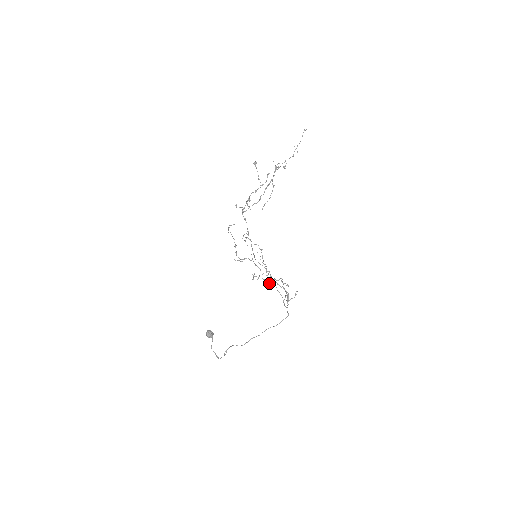
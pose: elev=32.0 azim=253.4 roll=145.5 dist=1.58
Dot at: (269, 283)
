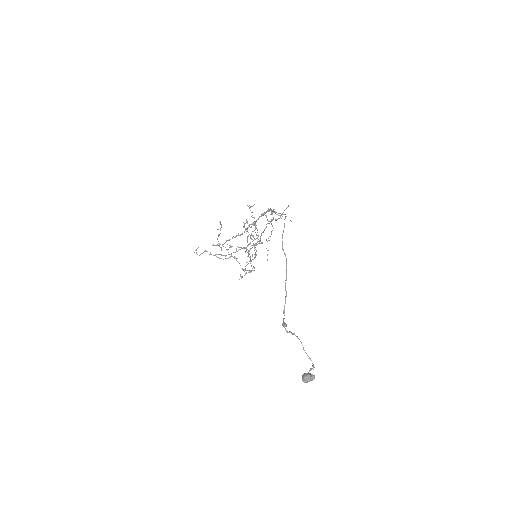
Dot at: occluded
